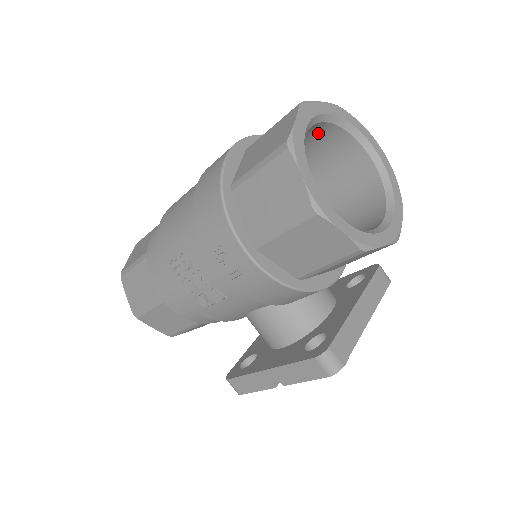
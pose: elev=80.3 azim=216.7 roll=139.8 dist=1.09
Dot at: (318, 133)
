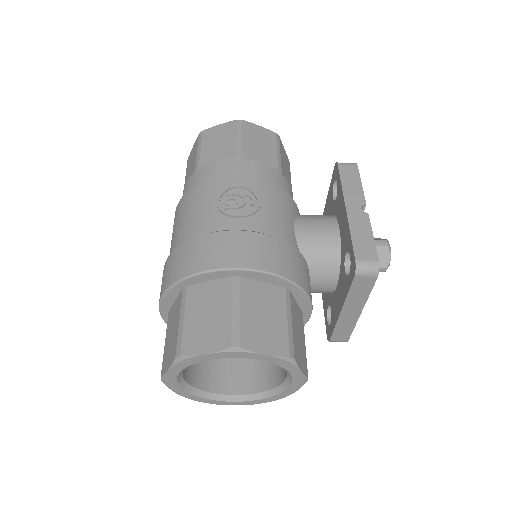
Dot at: occluded
